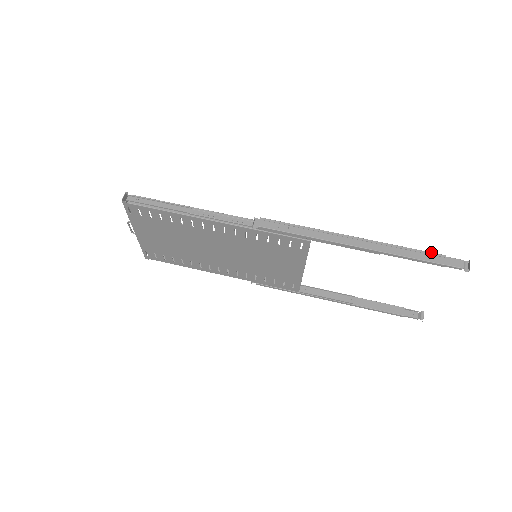
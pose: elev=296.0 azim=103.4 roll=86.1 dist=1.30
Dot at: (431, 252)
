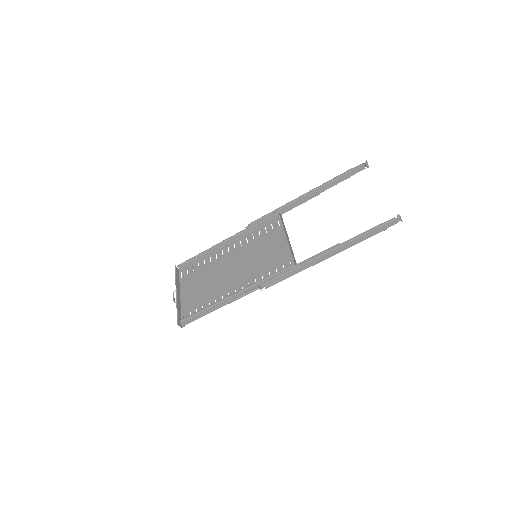
Dot at: (374, 230)
